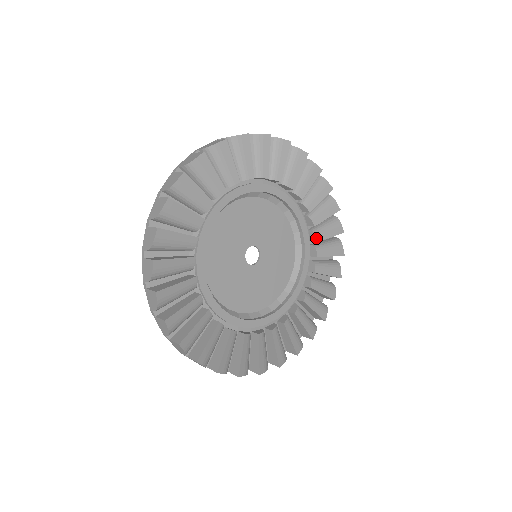
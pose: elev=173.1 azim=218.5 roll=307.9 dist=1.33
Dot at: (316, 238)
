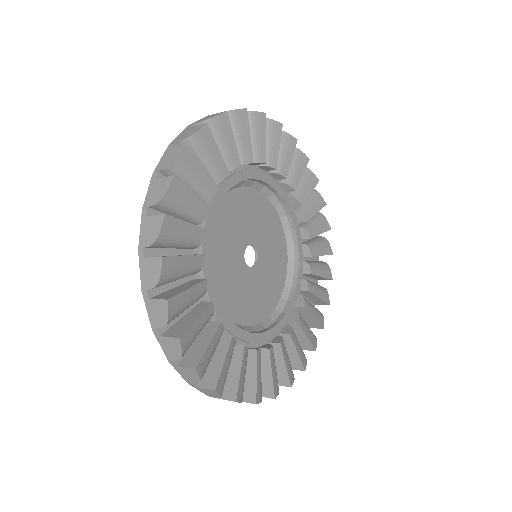
Dot at: (292, 188)
